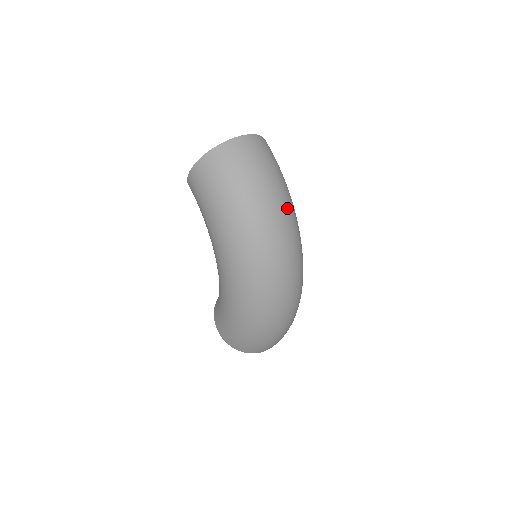
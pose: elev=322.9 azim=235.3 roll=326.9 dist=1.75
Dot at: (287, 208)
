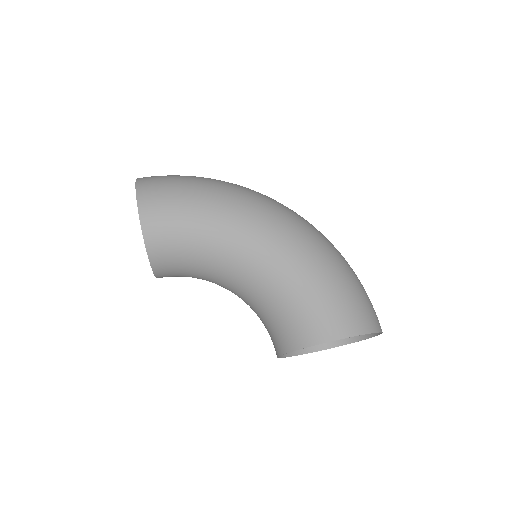
Dot at: occluded
